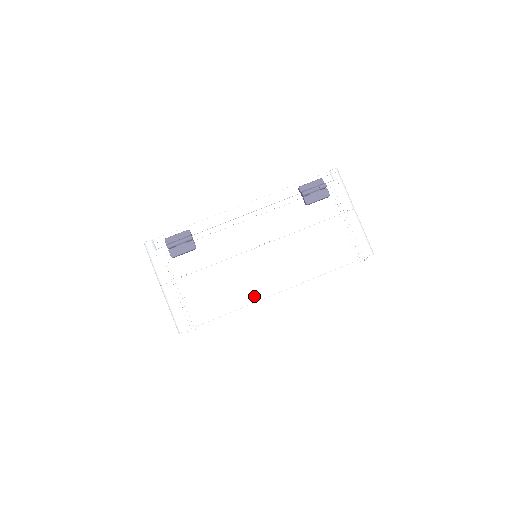
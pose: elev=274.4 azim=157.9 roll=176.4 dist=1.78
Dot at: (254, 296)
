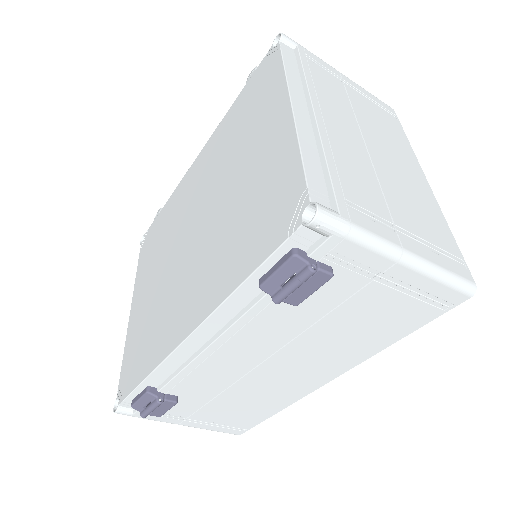
Dot at: (296, 395)
